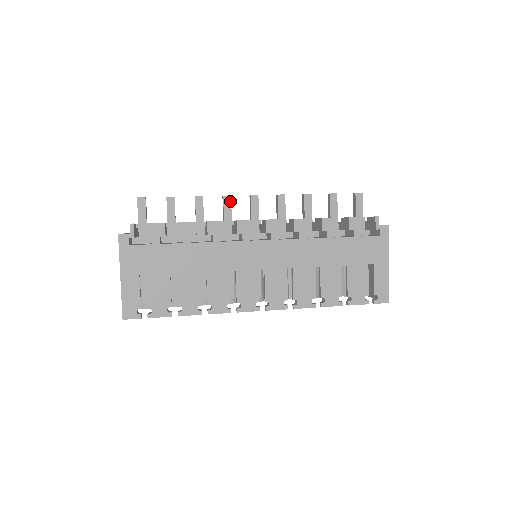
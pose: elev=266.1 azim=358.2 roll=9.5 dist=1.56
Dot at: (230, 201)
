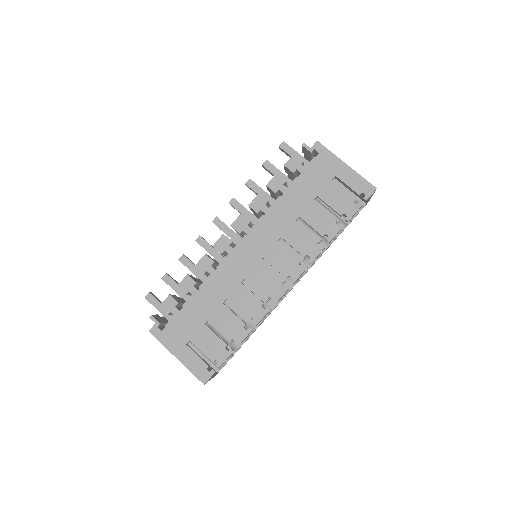
Dot at: (203, 239)
